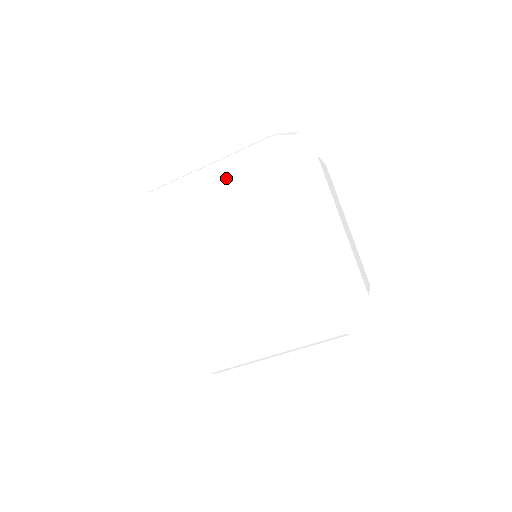
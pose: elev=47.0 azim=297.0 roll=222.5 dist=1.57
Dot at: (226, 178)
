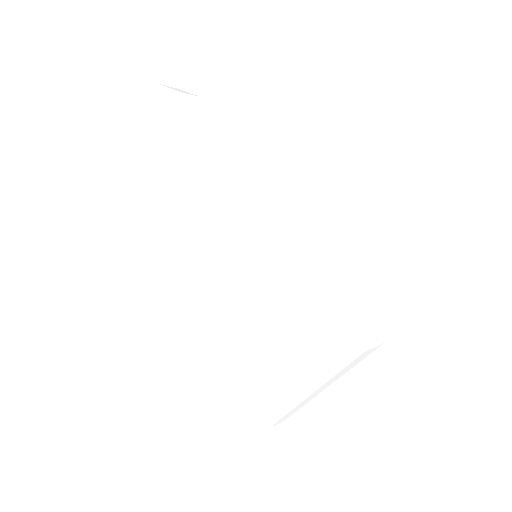
Dot at: (141, 197)
